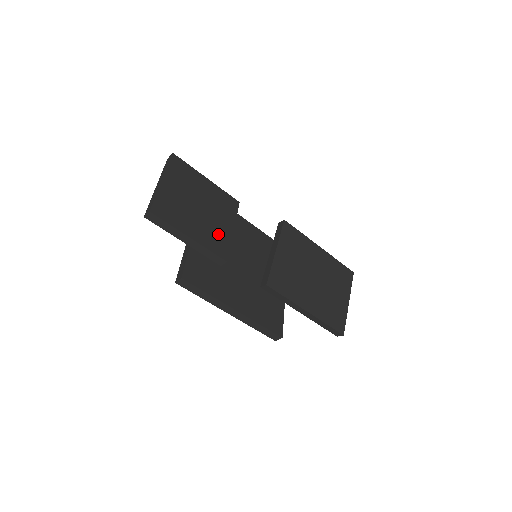
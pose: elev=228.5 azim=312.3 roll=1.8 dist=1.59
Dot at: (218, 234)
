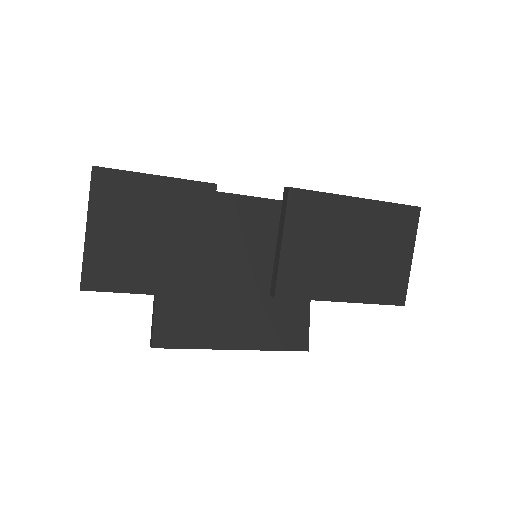
Dot at: (188, 262)
